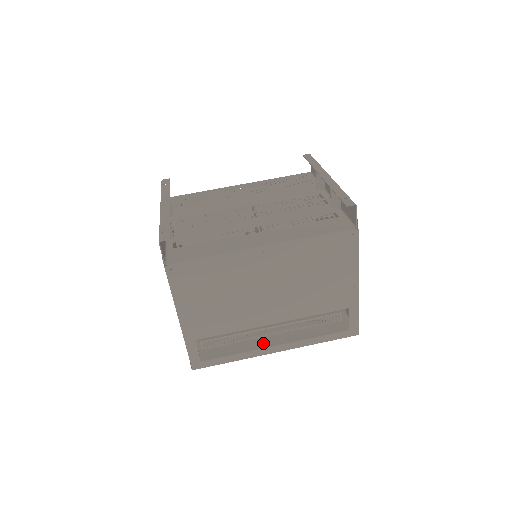
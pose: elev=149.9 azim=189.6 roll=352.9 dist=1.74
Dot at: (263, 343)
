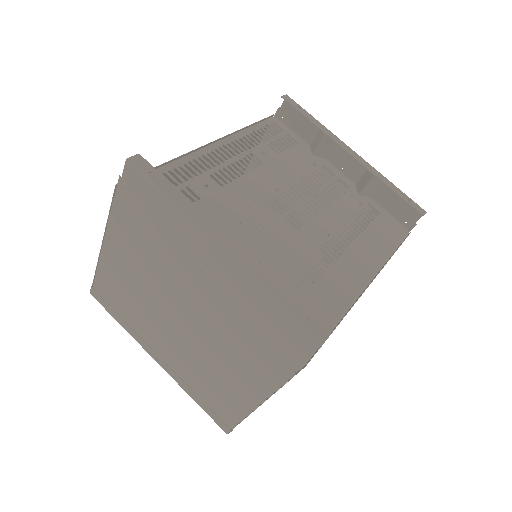
Dot at: occluded
